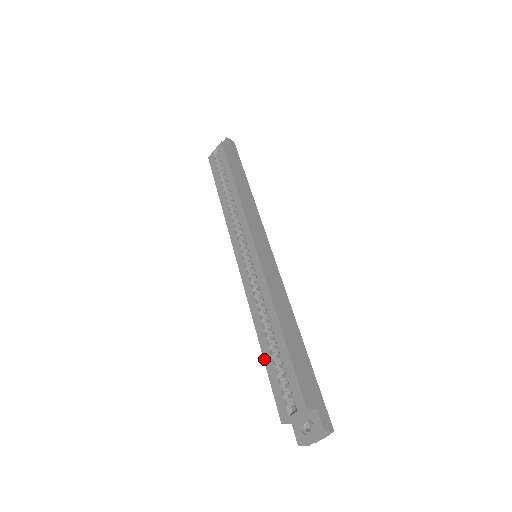
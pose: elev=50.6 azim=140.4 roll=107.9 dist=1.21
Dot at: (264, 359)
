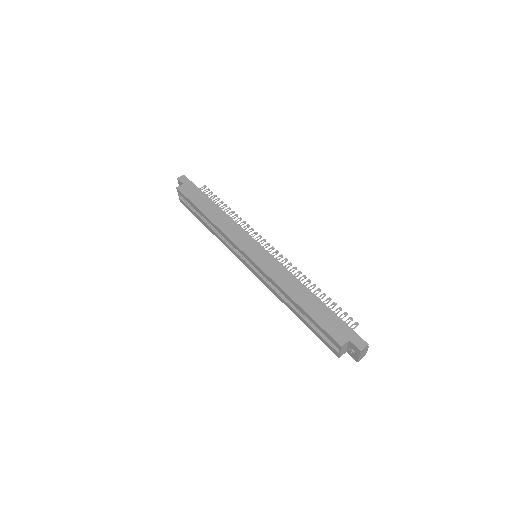
Dot at: occluded
